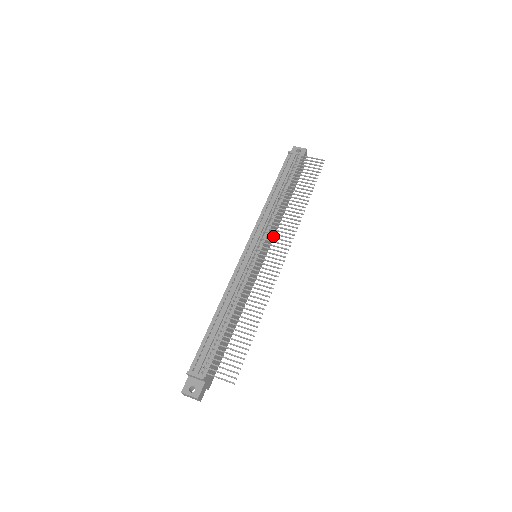
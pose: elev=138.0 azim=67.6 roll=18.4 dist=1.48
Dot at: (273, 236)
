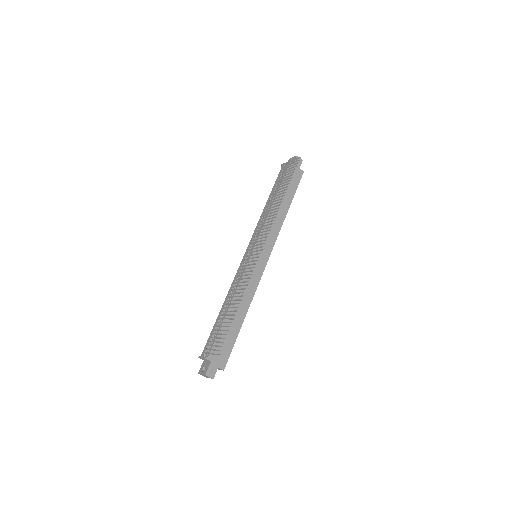
Dot at: (275, 236)
